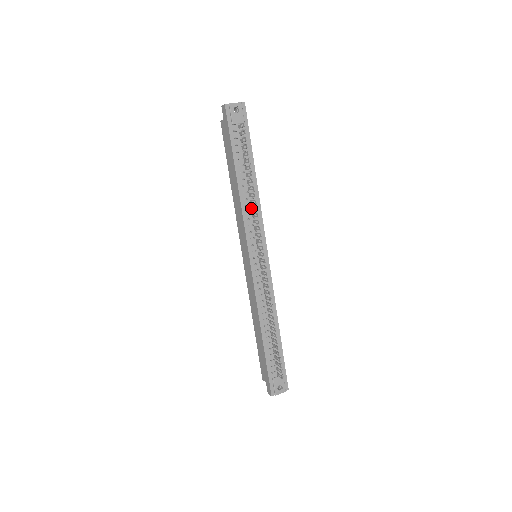
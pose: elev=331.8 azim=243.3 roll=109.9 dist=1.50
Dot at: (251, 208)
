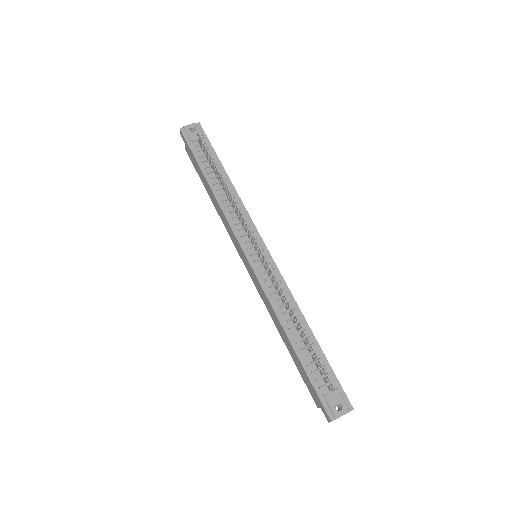
Dot at: (232, 207)
